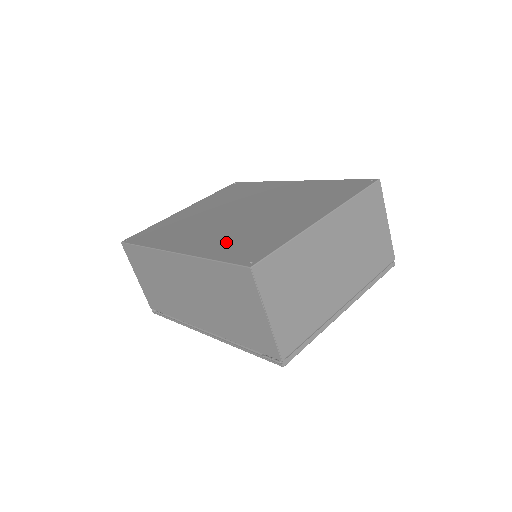
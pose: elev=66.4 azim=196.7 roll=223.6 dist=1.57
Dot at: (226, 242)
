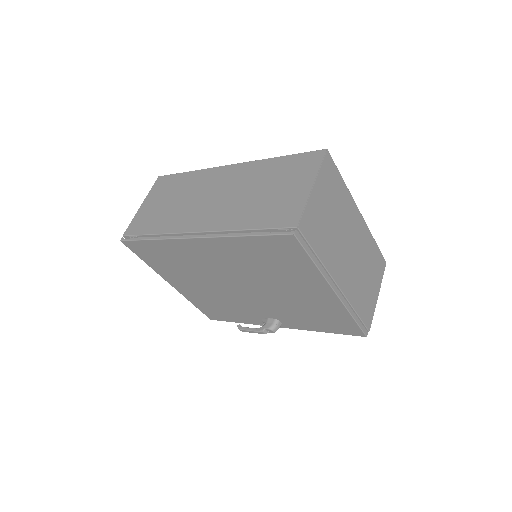
Dot at: occluded
